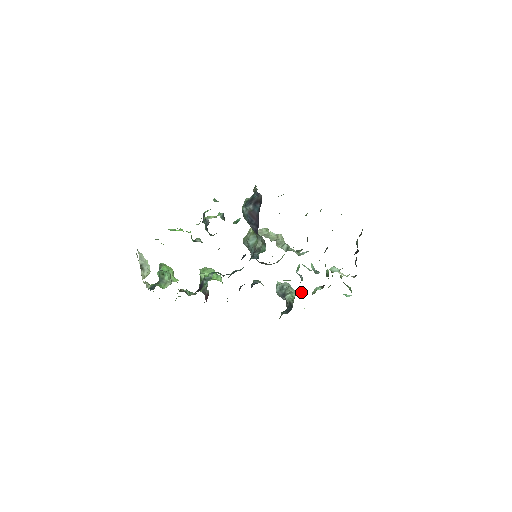
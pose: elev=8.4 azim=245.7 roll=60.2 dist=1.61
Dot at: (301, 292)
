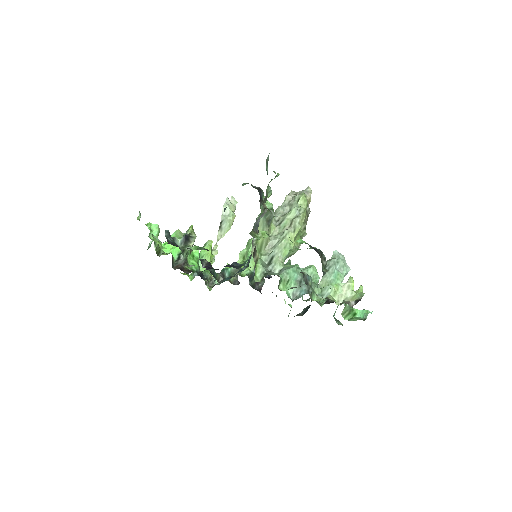
Dot at: (310, 298)
